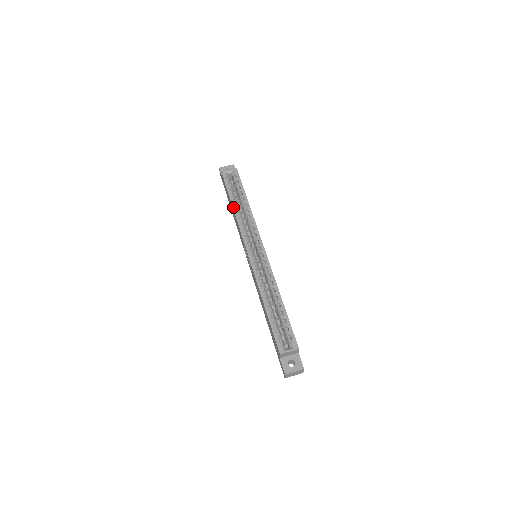
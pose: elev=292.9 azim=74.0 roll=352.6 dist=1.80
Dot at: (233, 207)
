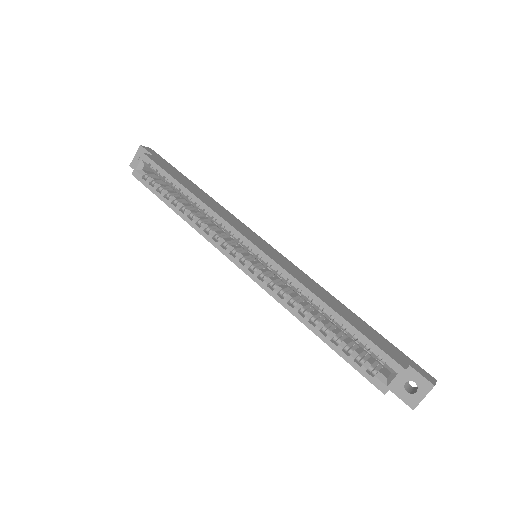
Dot at: occluded
